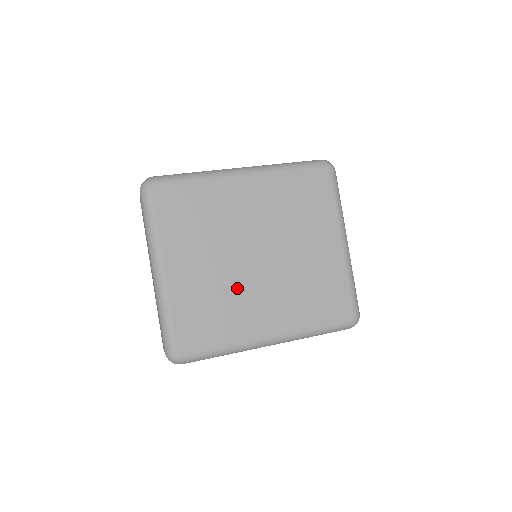
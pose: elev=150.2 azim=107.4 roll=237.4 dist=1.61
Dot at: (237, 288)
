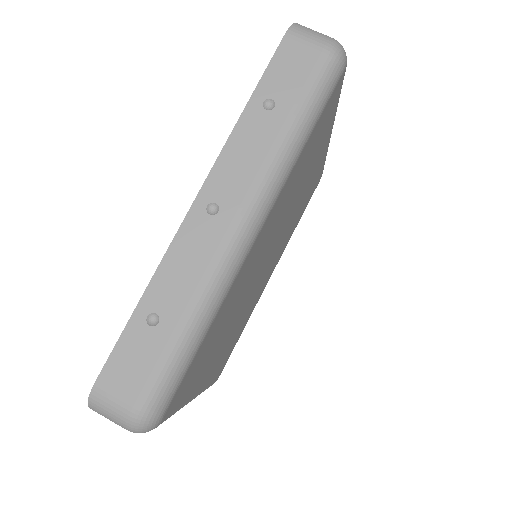
Dot at: (251, 301)
